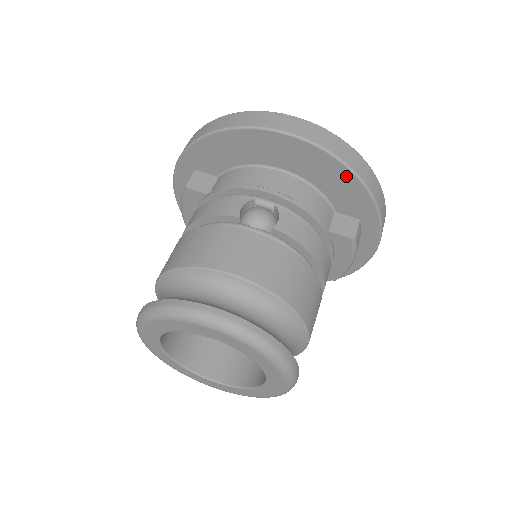
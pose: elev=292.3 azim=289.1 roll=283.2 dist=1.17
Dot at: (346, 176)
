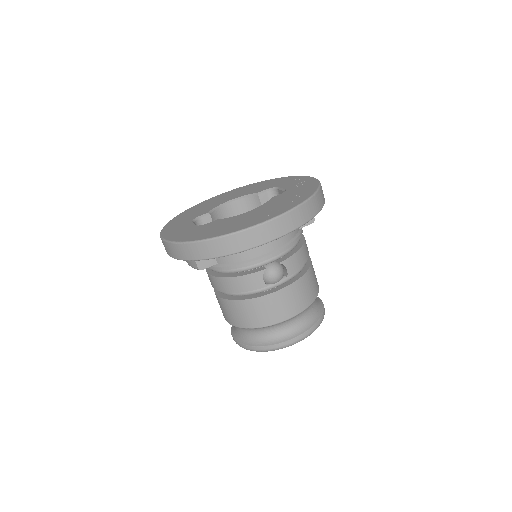
Dot at: occluded
